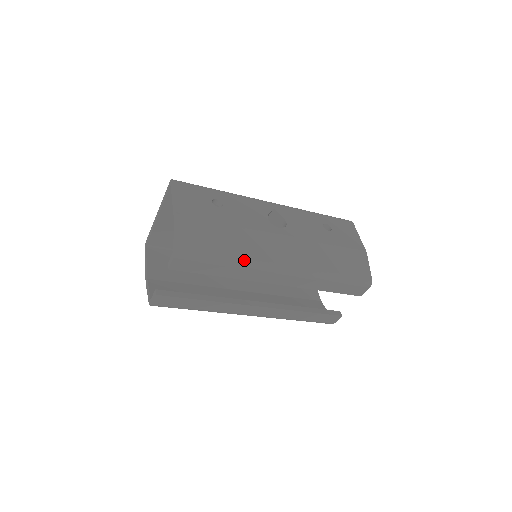
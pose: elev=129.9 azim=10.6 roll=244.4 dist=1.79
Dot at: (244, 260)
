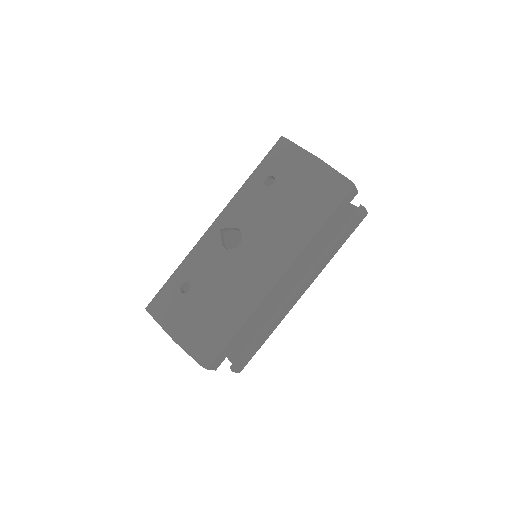
Dot at: (245, 311)
